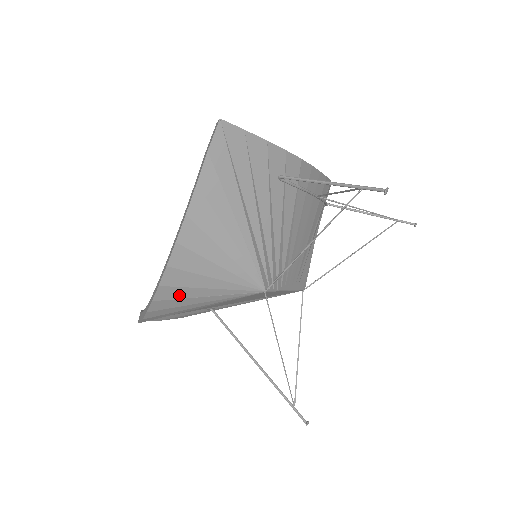
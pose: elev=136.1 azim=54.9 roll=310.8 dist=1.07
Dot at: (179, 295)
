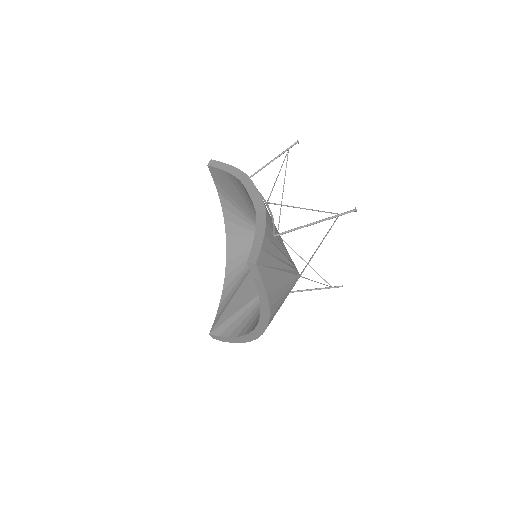
Dot at: occluded
